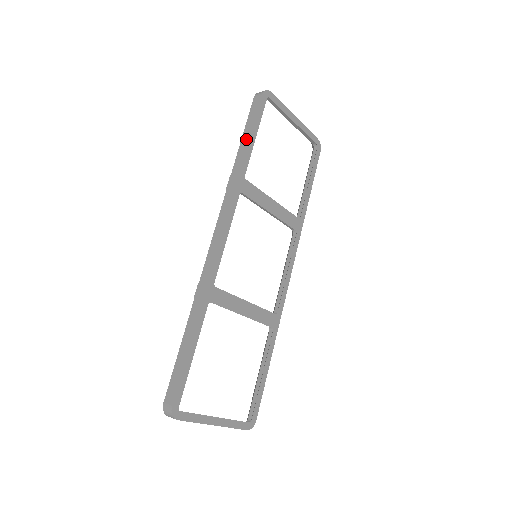
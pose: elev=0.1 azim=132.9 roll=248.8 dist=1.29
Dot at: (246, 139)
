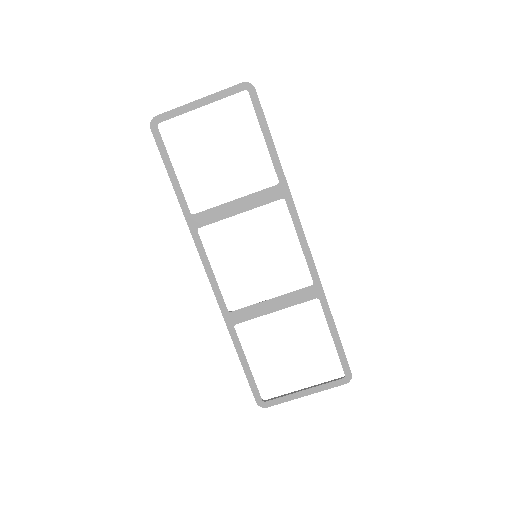
Dot at: (171, 180)
